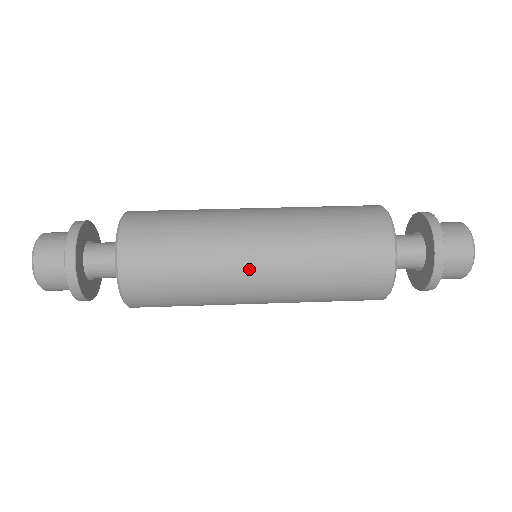
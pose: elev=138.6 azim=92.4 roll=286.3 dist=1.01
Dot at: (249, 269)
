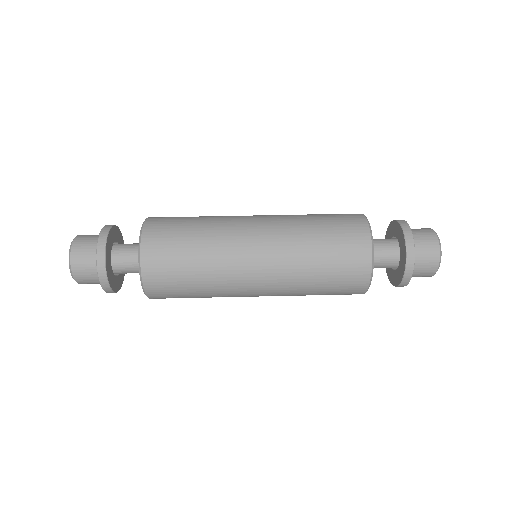
Dot at: (250, 295)
